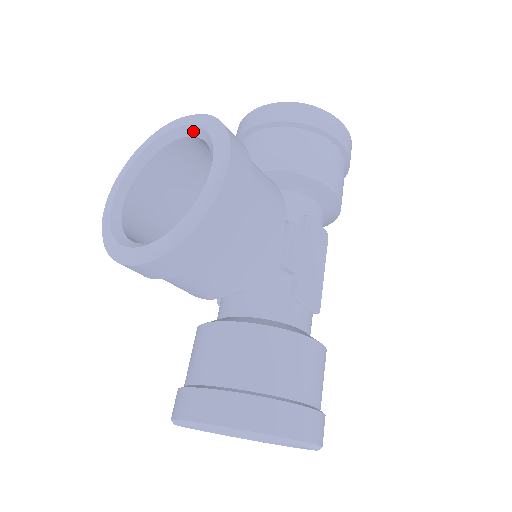
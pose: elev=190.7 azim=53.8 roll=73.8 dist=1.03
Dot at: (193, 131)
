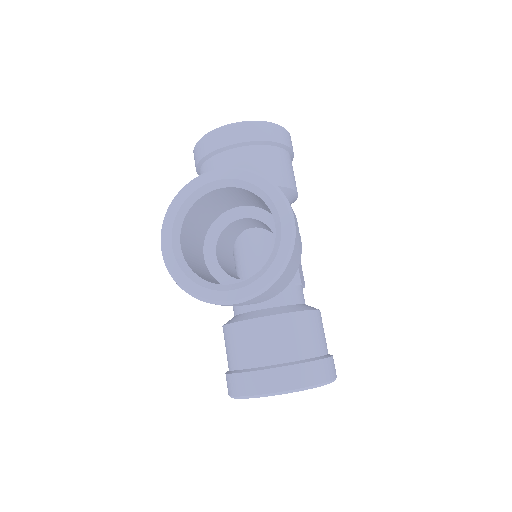
Dot at: (238, 184)
